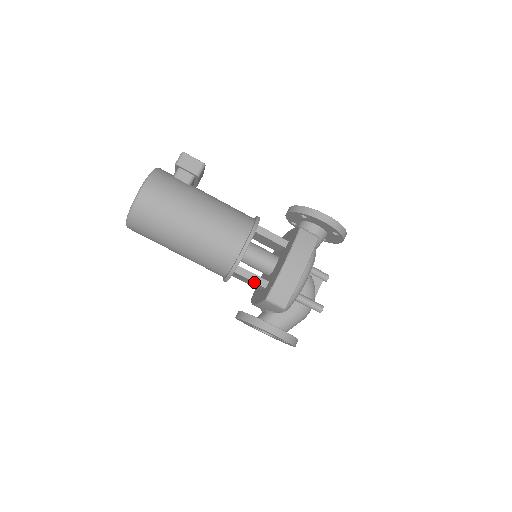
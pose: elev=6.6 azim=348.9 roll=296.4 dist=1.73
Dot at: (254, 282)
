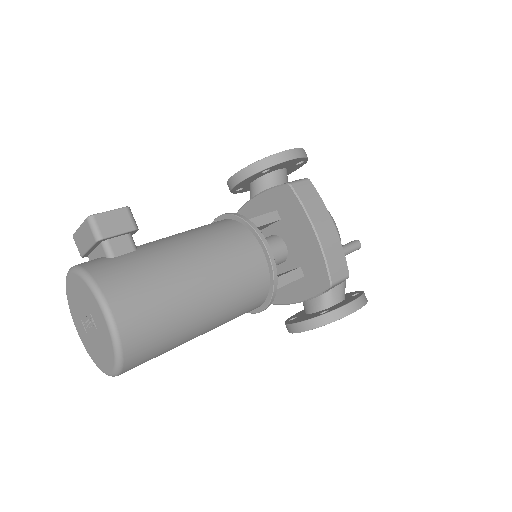
Dot at: occluded
